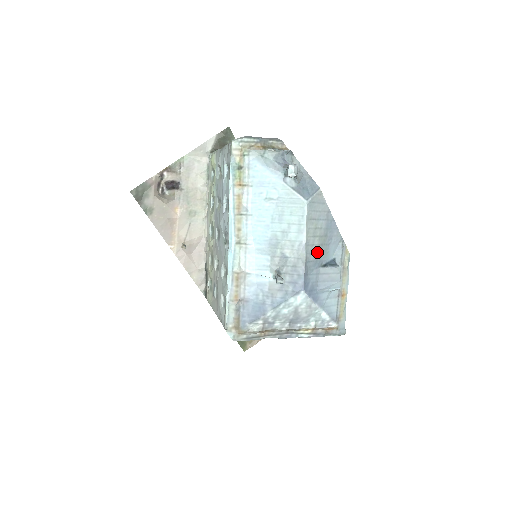
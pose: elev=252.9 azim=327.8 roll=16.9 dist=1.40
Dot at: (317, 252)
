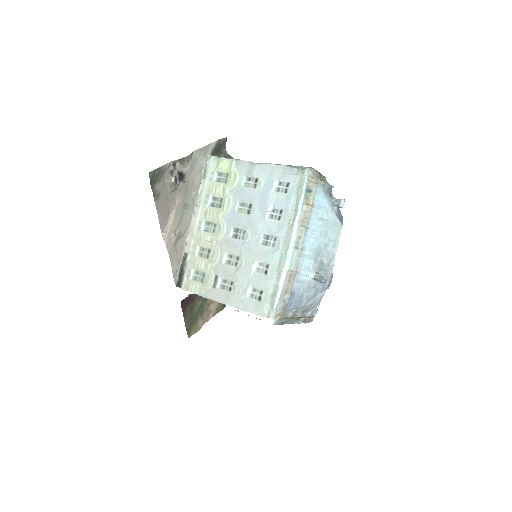
Dot at: occluded
